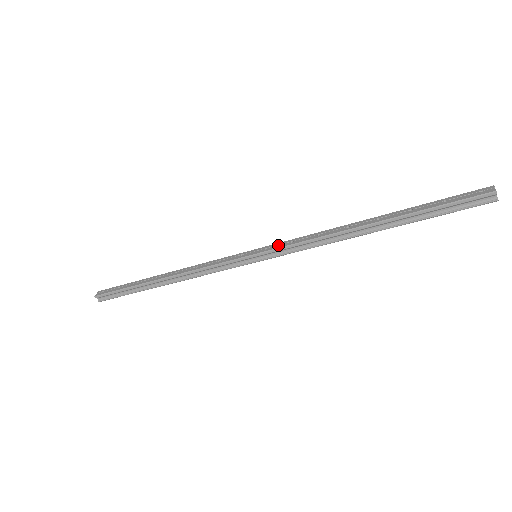
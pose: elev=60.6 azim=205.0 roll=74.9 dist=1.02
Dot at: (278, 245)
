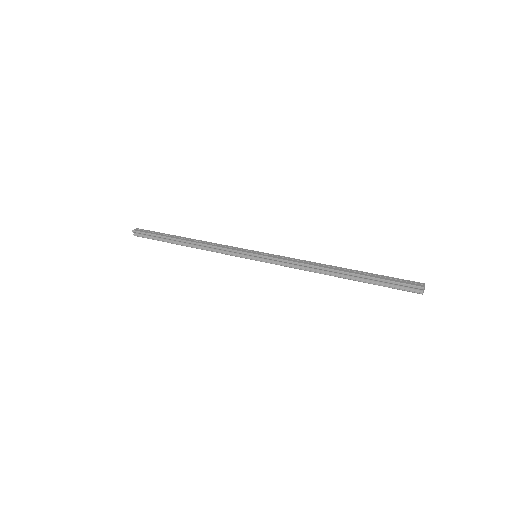
Dot at: (274, 256)
